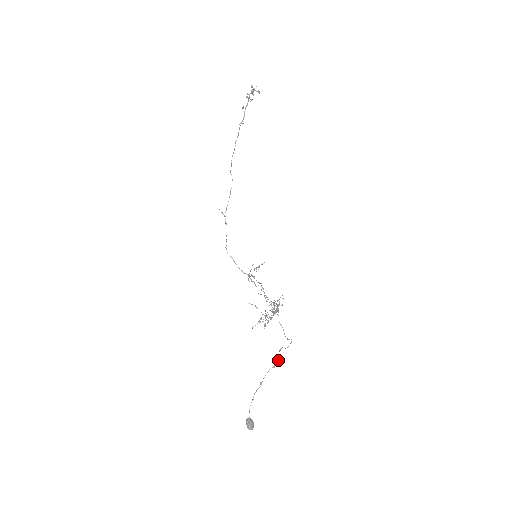
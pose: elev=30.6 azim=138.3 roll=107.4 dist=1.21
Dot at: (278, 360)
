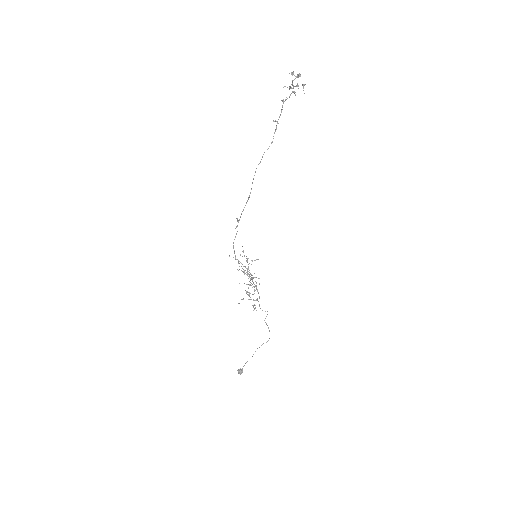
Dot at: occluded
